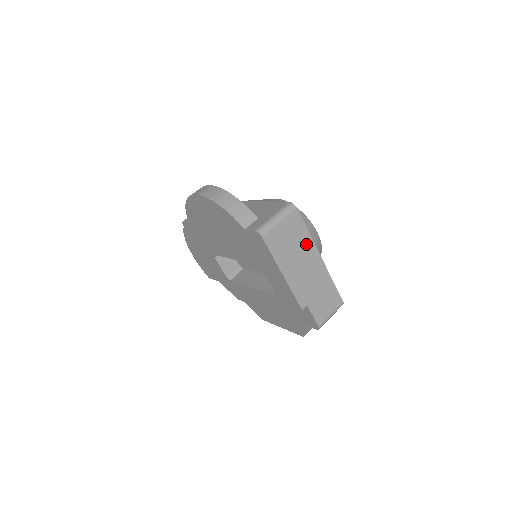
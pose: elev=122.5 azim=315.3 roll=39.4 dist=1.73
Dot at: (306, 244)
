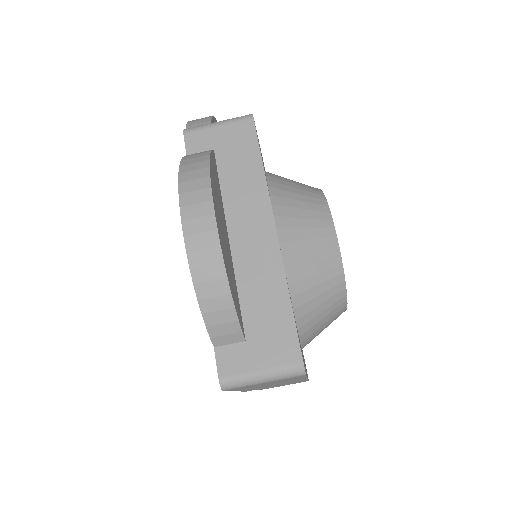
Dot at: occluded
